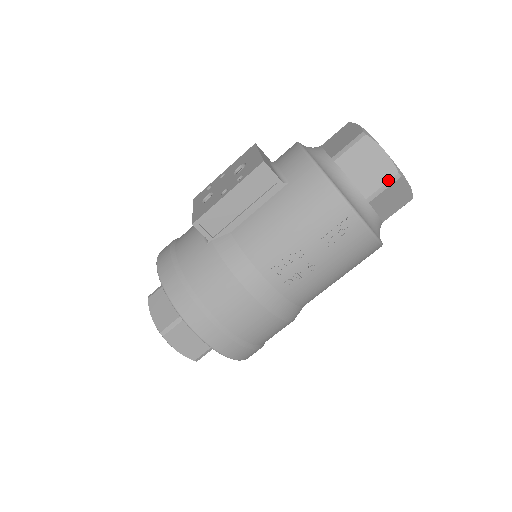
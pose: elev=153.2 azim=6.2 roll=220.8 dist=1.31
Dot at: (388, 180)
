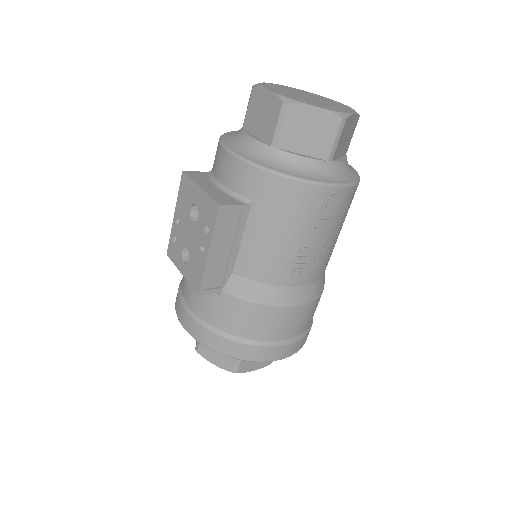
Dot at: (337, 131)
